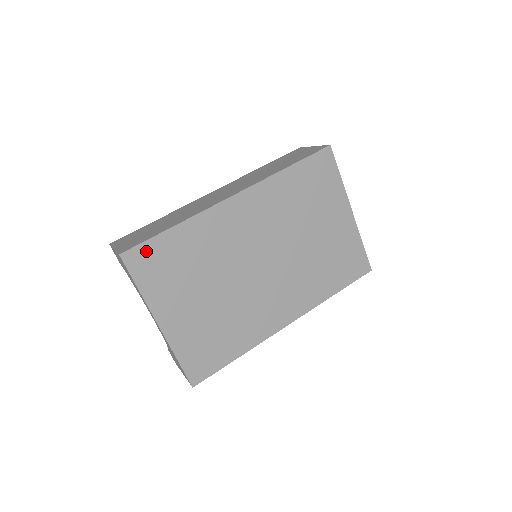
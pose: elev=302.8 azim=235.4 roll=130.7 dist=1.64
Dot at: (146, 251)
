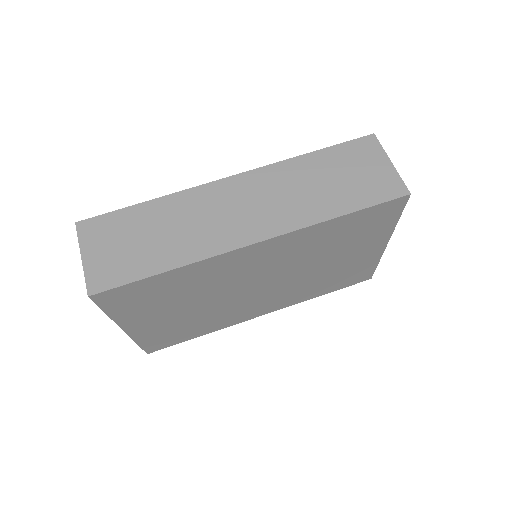
Dot at: (124, 291)
